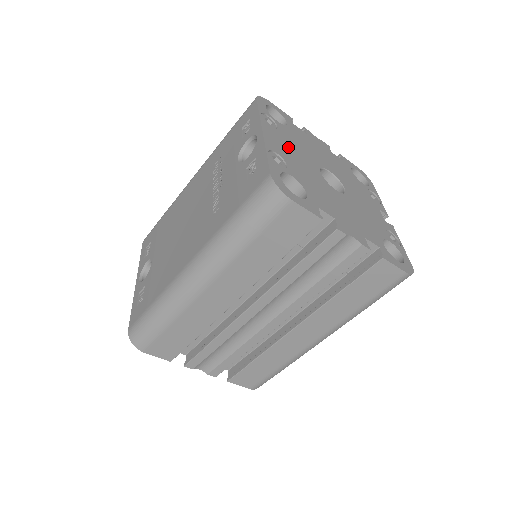
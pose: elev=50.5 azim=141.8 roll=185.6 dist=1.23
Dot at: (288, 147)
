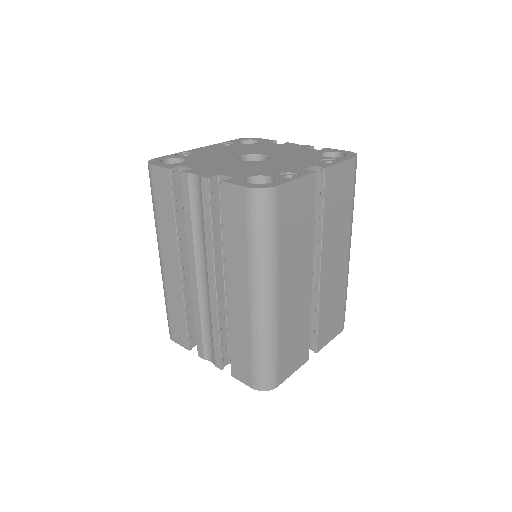
Dot at: (220, 150)
